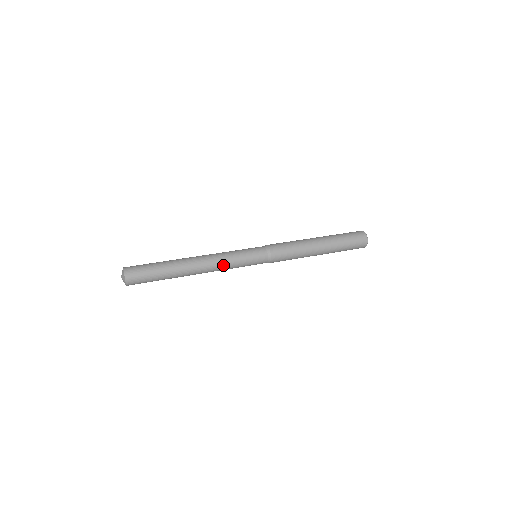
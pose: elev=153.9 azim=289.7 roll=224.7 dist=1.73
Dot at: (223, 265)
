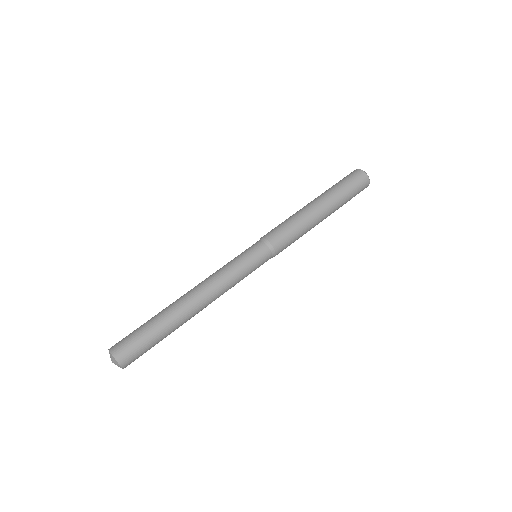
Dot at: (223, 283)
